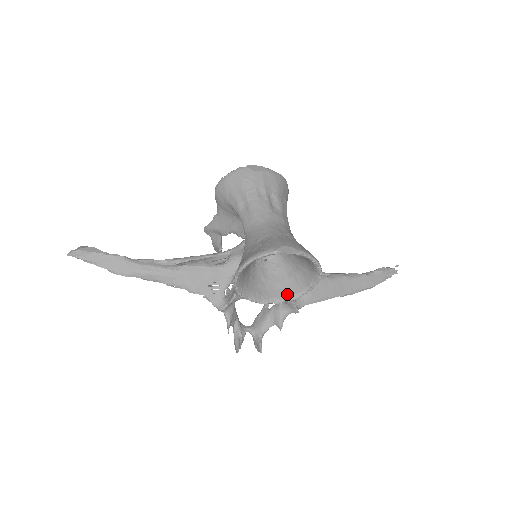
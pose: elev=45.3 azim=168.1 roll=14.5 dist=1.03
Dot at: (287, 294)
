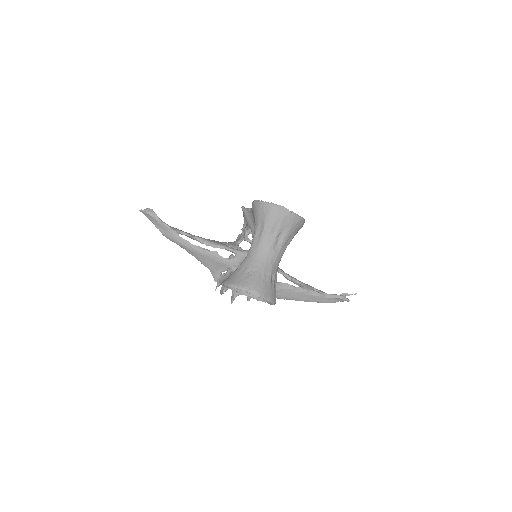
Dot at: occluded
